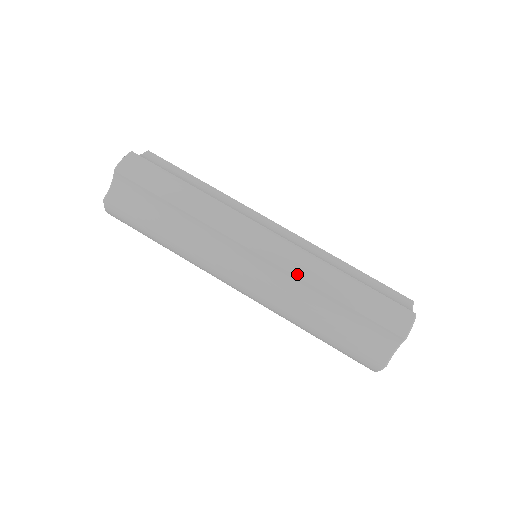
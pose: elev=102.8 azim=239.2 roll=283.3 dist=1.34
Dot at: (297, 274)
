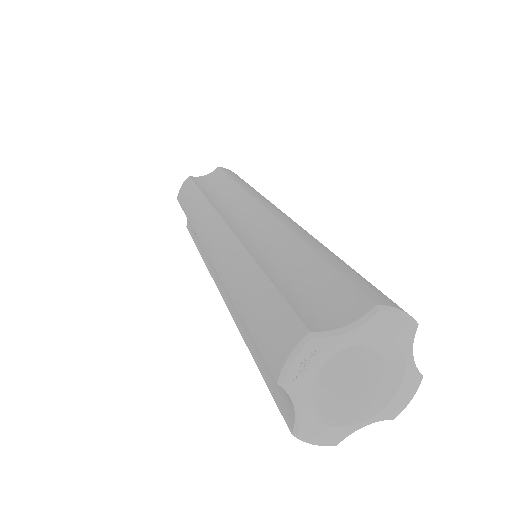
Dot at: (290, 226)
